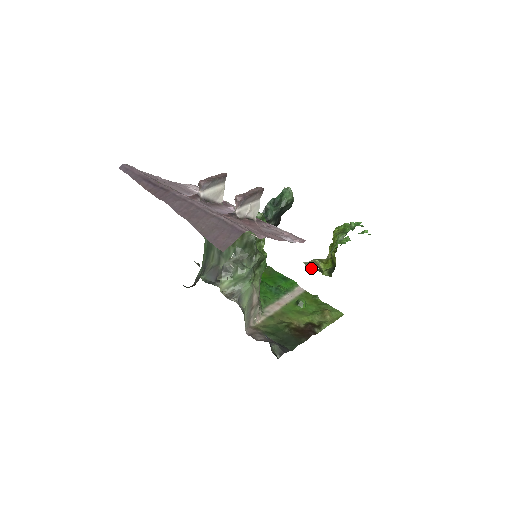
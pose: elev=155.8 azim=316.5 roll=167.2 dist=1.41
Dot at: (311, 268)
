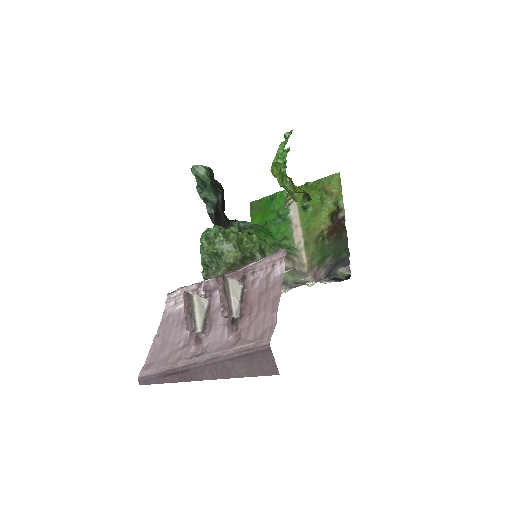
Dot at: (290, 203)
